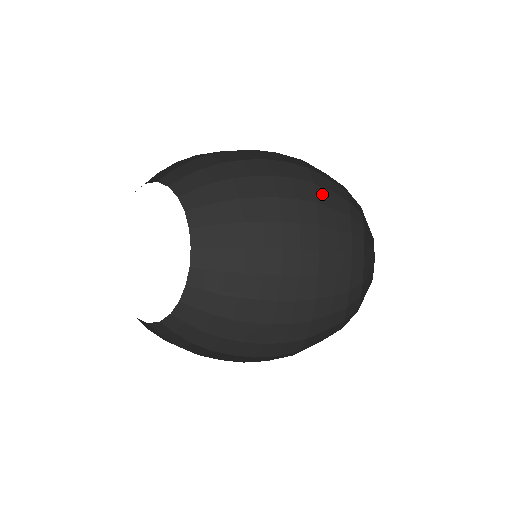
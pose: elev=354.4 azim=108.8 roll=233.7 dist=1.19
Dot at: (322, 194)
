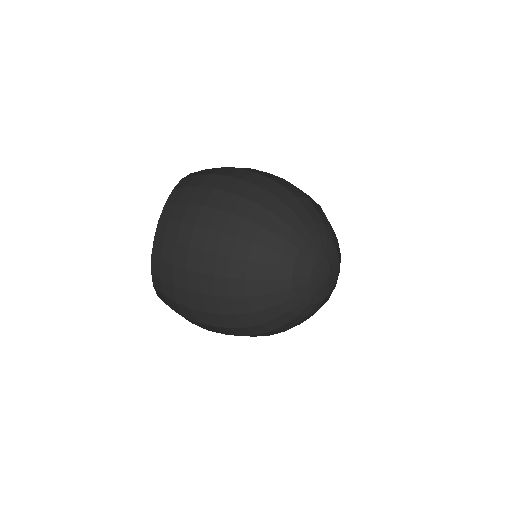
Dot at: (253, 269)
